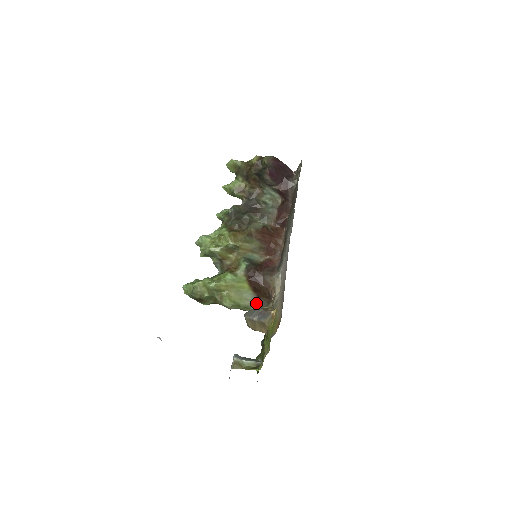
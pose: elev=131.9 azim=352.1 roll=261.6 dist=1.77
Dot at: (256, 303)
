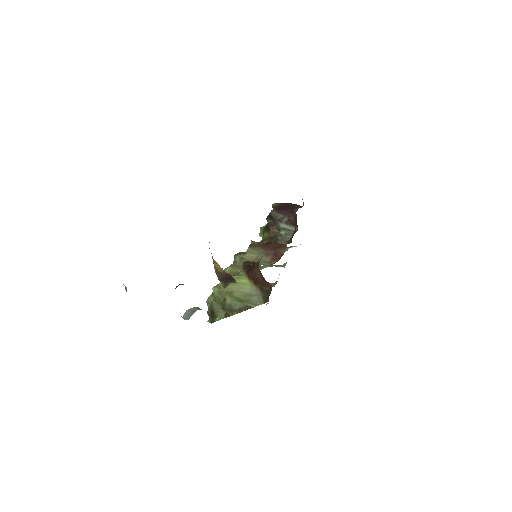
Dot at: (261, 297)
